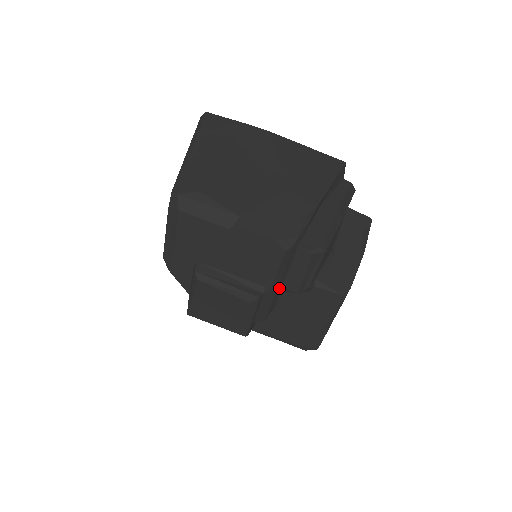
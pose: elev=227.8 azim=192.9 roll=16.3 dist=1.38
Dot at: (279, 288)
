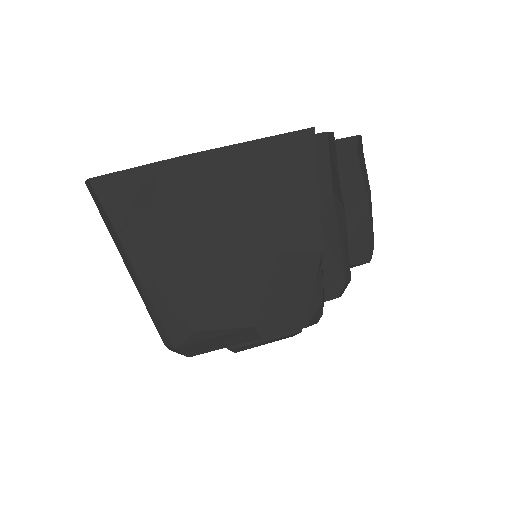
Dot at: occluded
